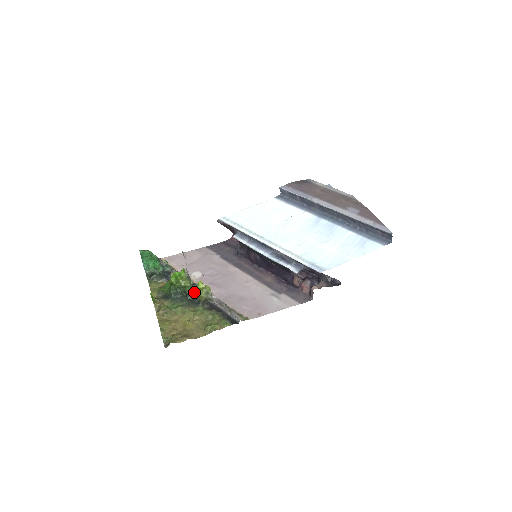
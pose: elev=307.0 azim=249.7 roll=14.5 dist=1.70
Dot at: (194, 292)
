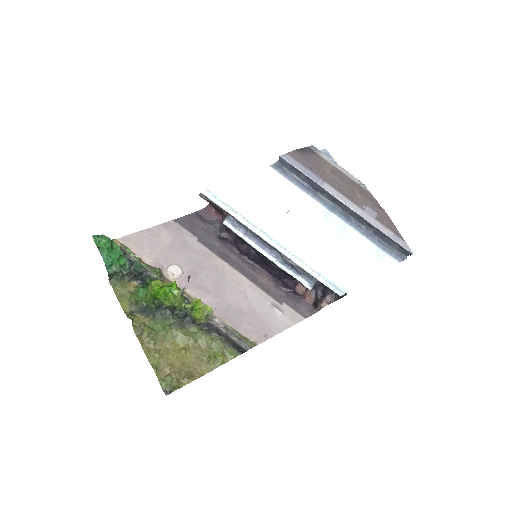
Dot at: (191, 314)
